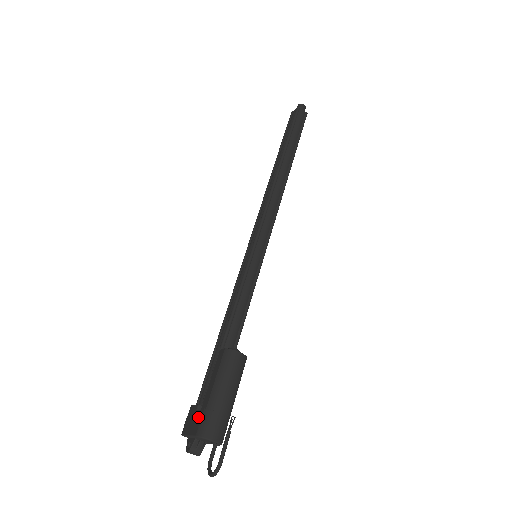
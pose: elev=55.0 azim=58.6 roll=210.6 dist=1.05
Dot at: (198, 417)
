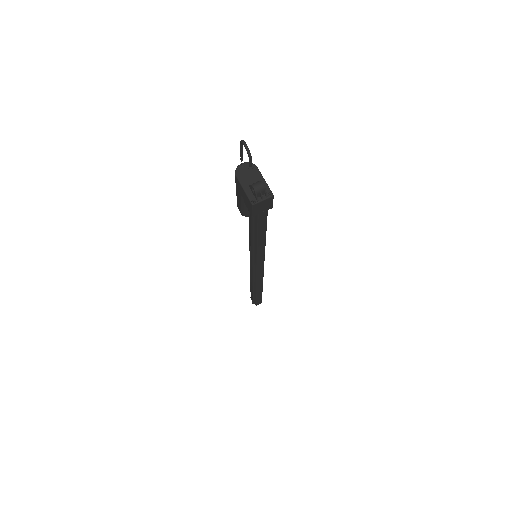
Dot at: (238, 188)
